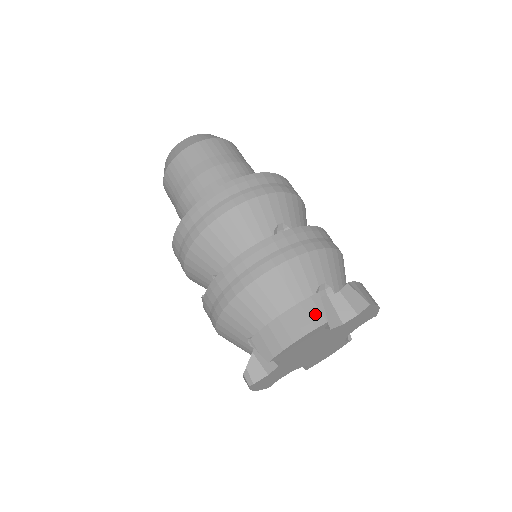
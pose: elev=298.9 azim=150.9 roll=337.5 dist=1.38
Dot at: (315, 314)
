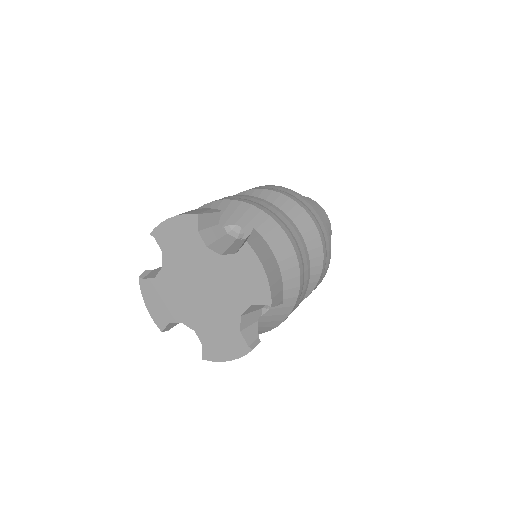
Dot at: (199, 211)
